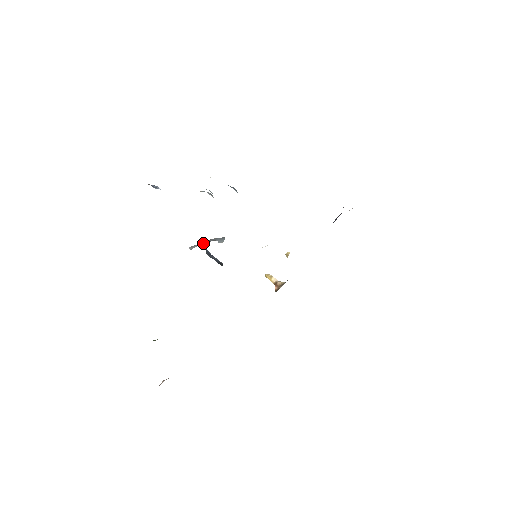
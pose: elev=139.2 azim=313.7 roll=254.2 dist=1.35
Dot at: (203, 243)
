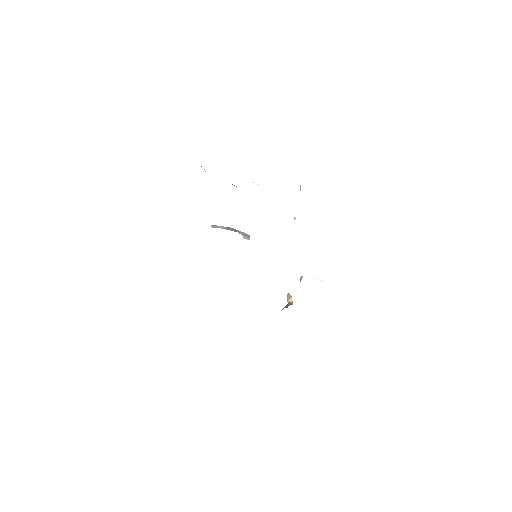
Dot at: (225, 228)
